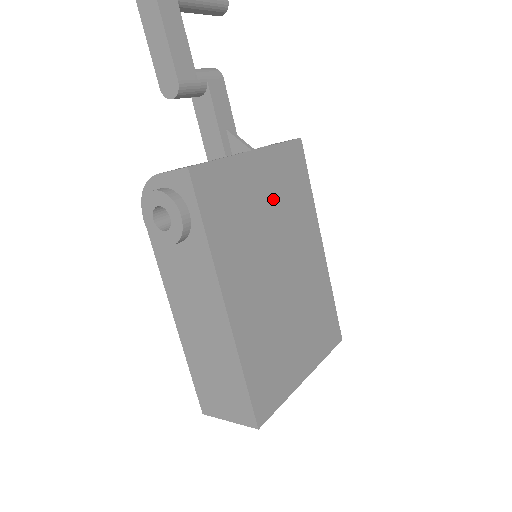
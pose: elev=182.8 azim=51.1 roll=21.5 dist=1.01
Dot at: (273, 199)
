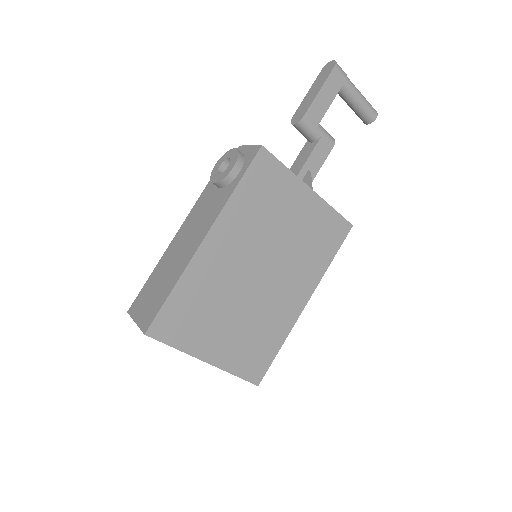
Dot at: (298, 229)
